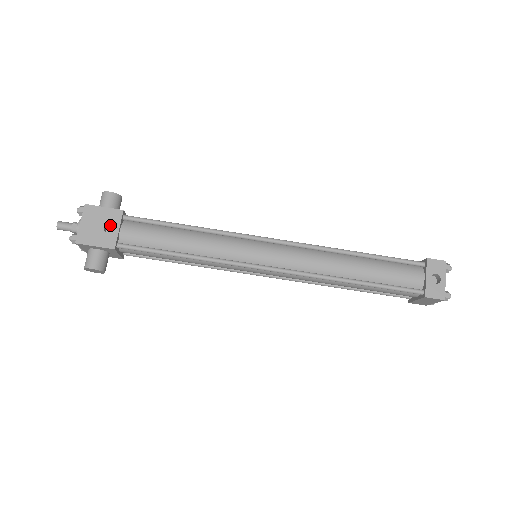
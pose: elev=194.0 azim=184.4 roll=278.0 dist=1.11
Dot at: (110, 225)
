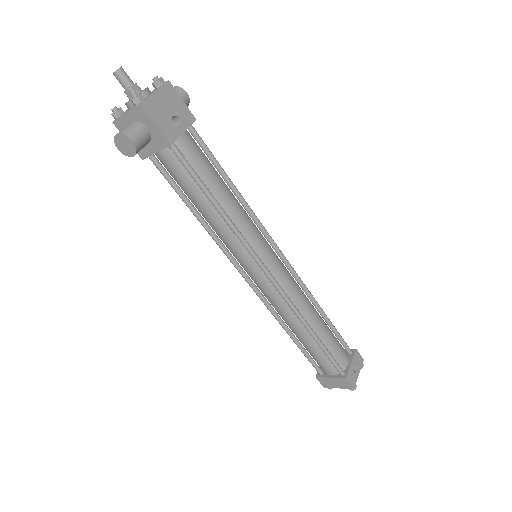
Dot at: (173, 120)
